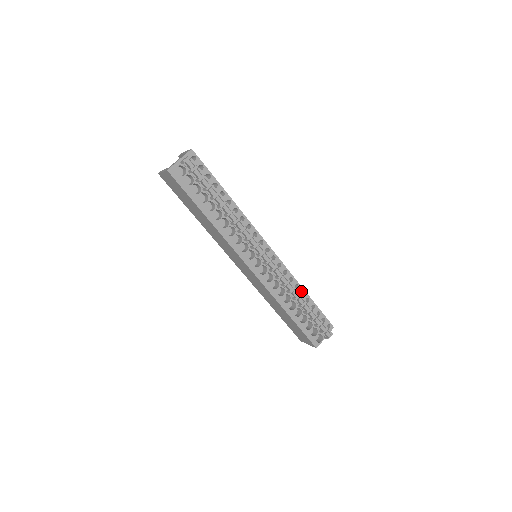
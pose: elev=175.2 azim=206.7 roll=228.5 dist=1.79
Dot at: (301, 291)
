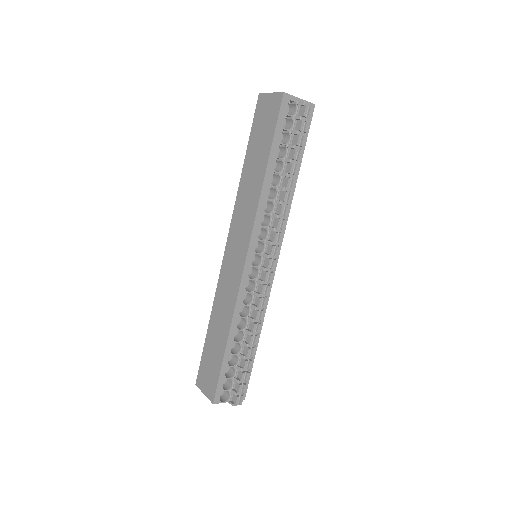
Dot at: occluded
